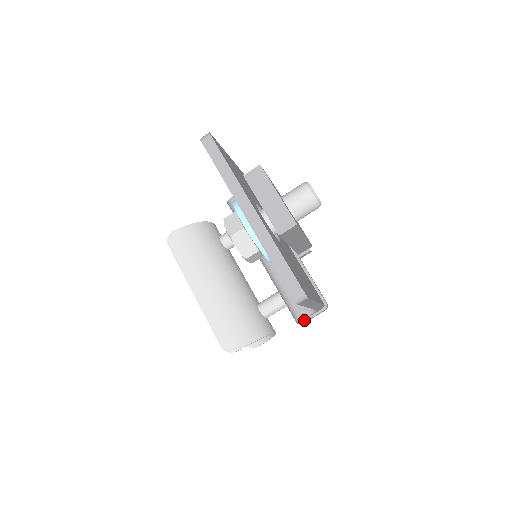
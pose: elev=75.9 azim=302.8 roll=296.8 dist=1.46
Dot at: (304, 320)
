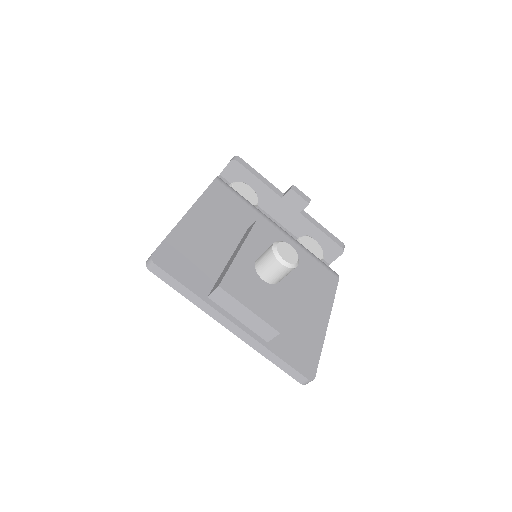
Dot at: occluded
